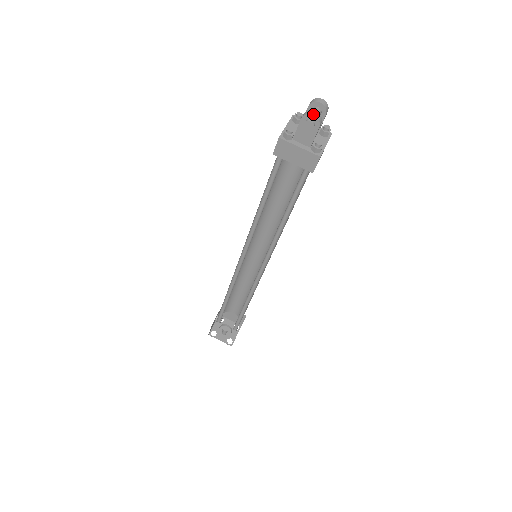
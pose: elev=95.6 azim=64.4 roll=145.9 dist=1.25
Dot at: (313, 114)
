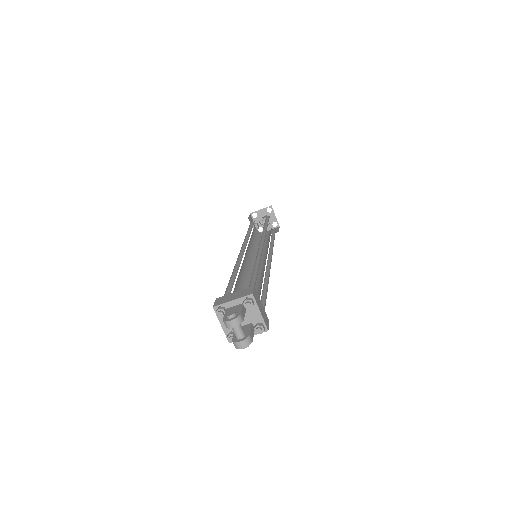
Dot at: (242, 348)
